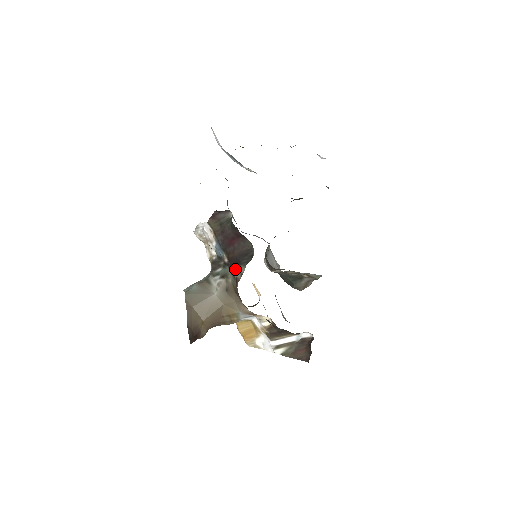
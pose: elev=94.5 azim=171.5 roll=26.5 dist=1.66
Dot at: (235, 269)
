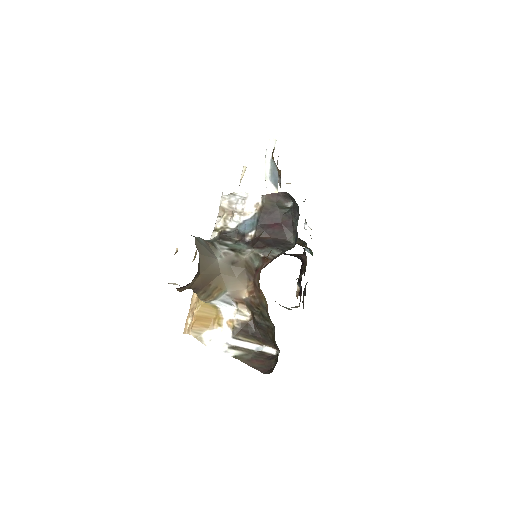
Dot at: (264, 249)
